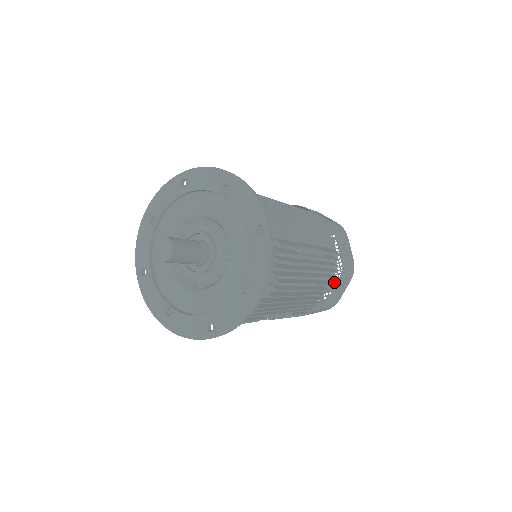
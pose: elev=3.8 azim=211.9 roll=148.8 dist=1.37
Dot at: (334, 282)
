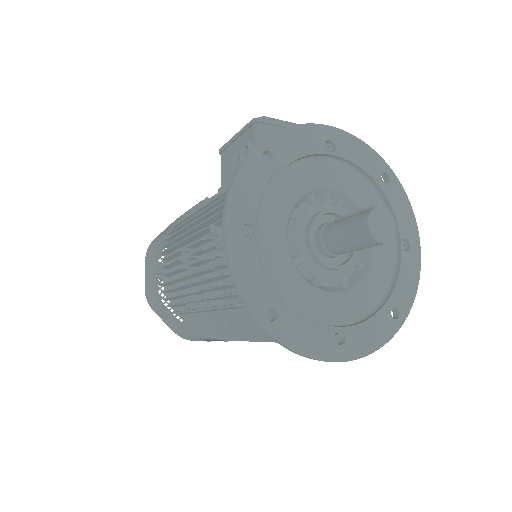
Dot at: occluded
